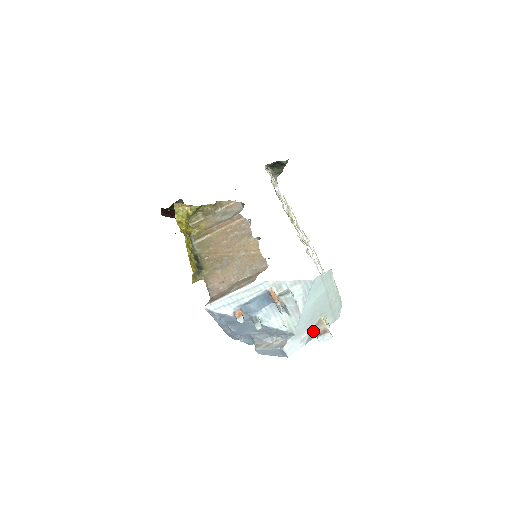
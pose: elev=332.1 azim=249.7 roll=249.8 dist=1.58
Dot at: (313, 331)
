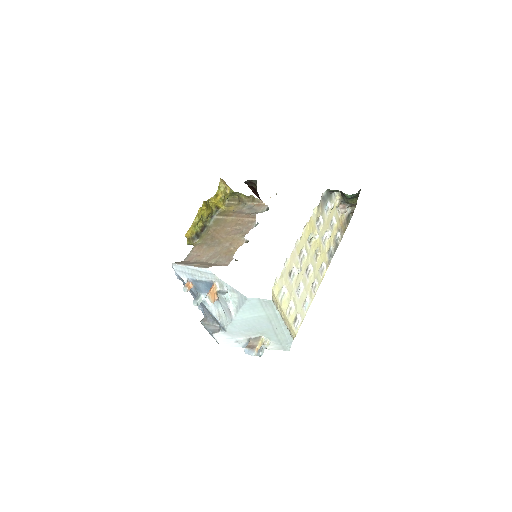
Dot at: occluded
